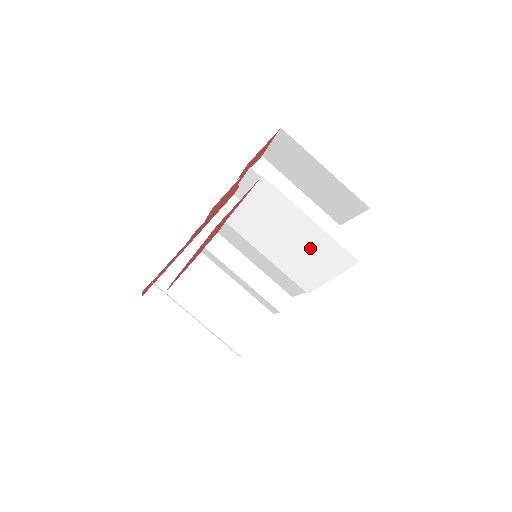
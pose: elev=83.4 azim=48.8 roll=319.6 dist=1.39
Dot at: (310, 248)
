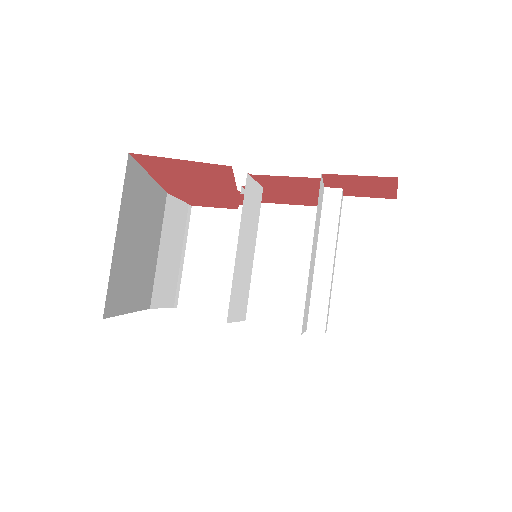
Dot at: occluded
